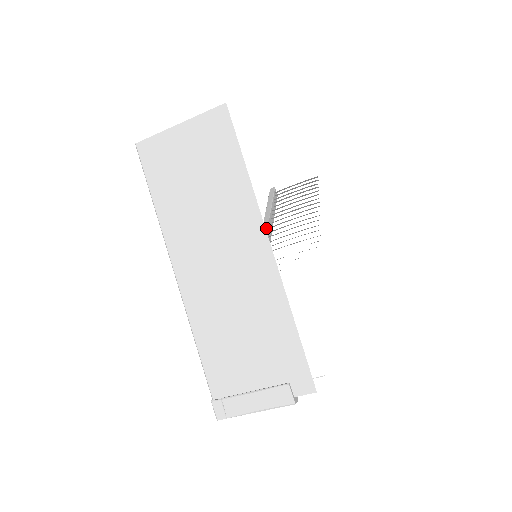
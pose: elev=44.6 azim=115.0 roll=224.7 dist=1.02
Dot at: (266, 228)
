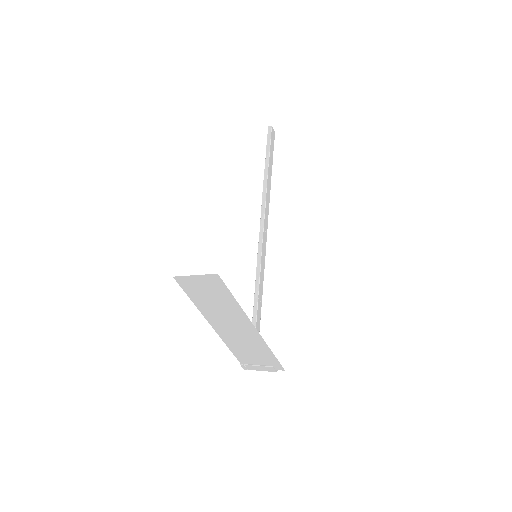
Dot at: (265, 193)
